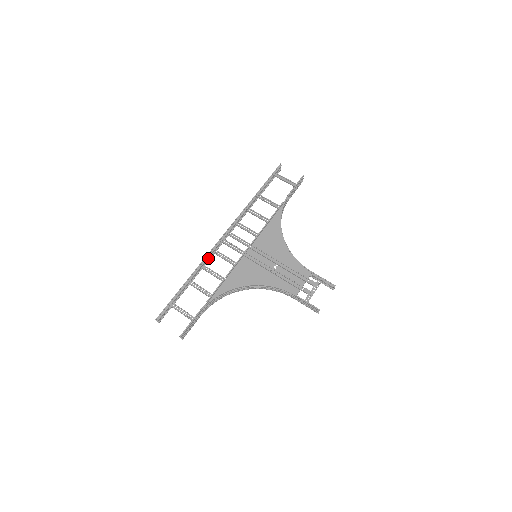
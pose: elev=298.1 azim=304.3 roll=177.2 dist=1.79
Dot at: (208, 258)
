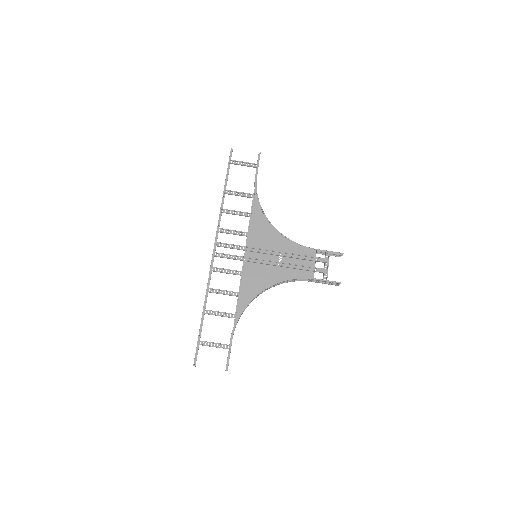
Dot at: occluded
